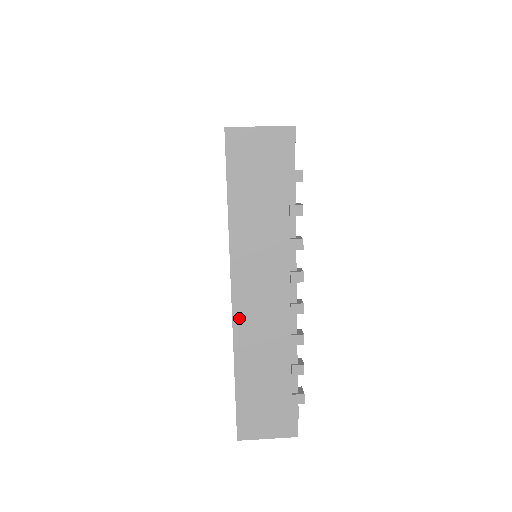
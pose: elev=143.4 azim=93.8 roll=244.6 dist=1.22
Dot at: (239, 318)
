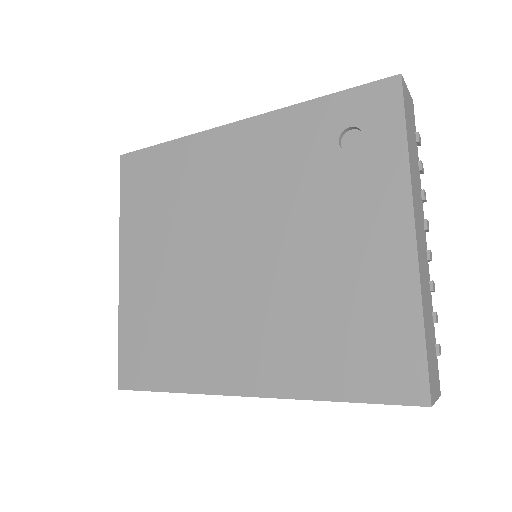
Dot at: (419, 257)
